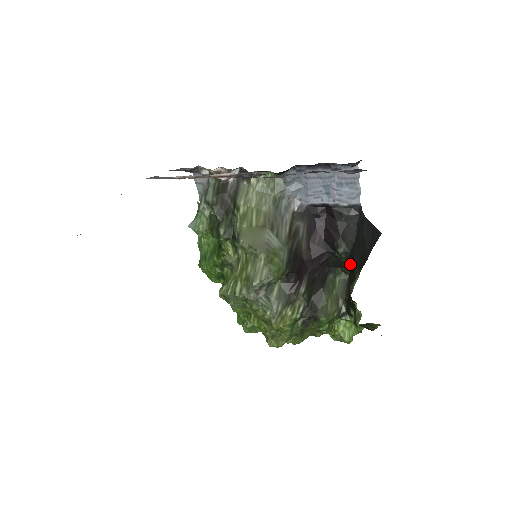
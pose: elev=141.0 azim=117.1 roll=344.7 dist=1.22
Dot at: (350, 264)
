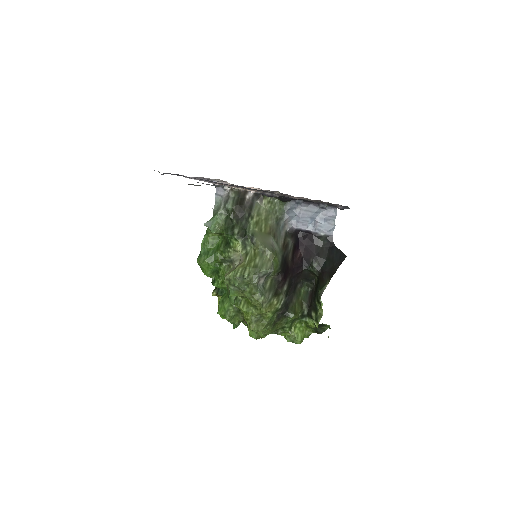
Dot at: (320, 276)
